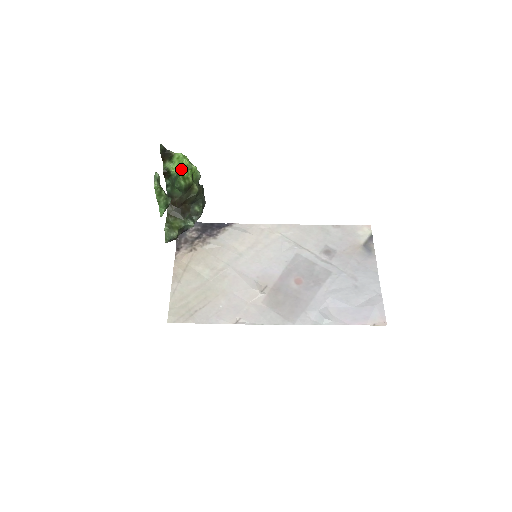
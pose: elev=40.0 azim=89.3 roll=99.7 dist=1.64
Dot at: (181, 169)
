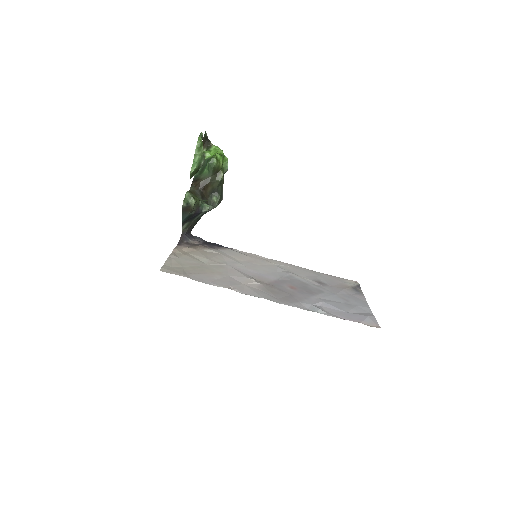
Dot at: (216, 153)
